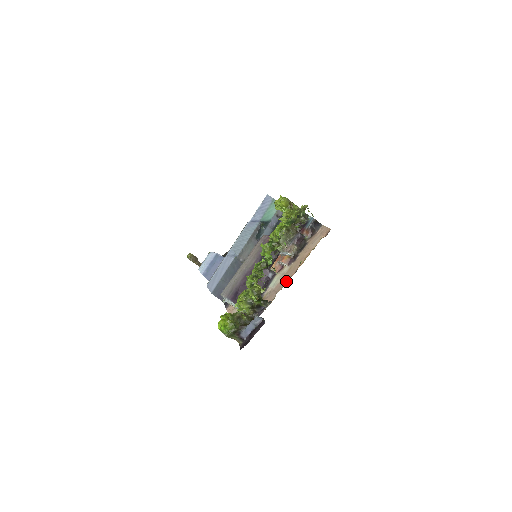
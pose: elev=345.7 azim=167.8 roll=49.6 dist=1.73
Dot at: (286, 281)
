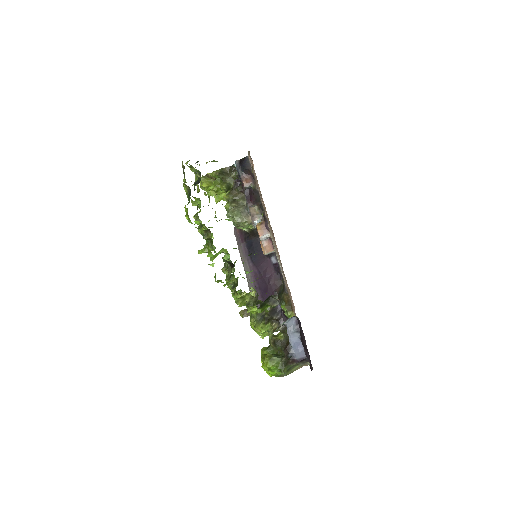
Dot at: (277, 251)
